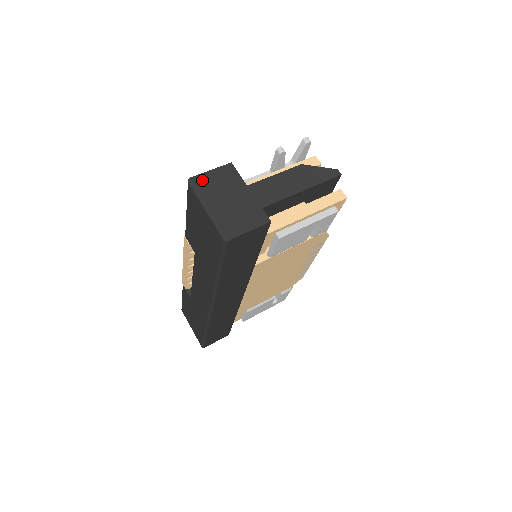
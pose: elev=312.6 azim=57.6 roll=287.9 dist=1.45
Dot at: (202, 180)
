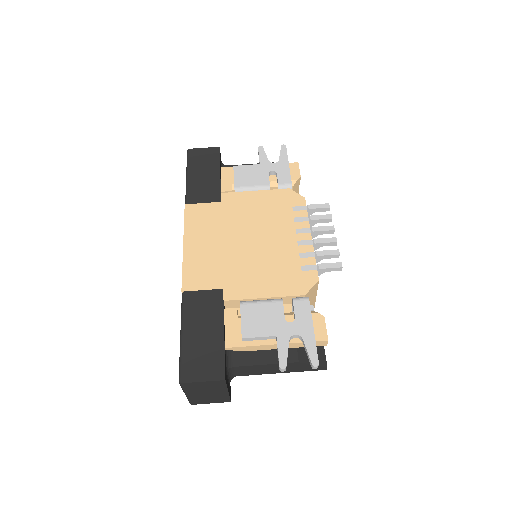
Dot at: (191, 385)
